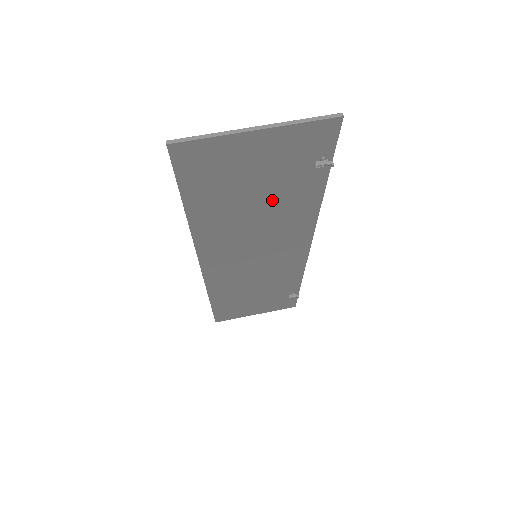
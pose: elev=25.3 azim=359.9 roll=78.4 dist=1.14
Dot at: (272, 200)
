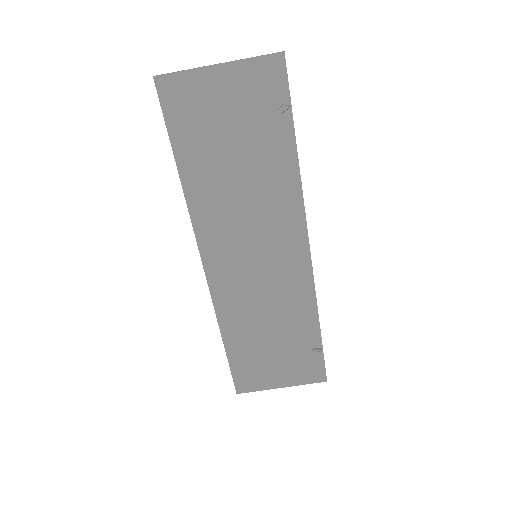
Dot at: (251, 160)
